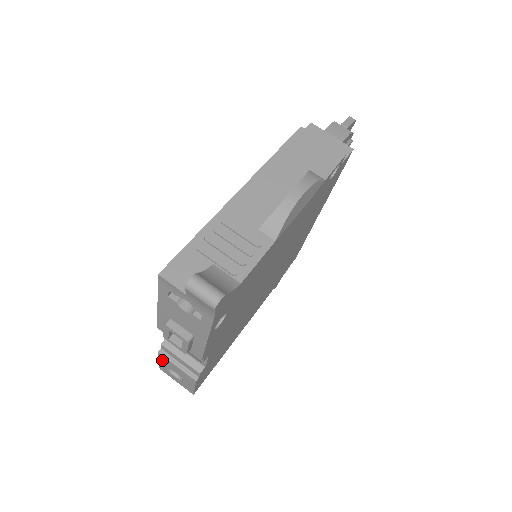
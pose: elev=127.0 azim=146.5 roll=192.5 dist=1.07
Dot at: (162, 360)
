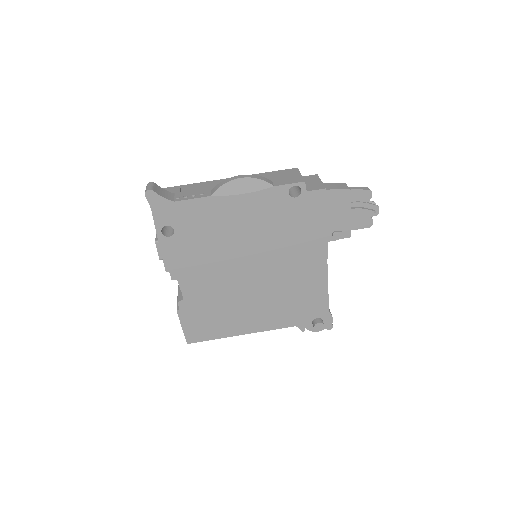
Dot at: occluded
